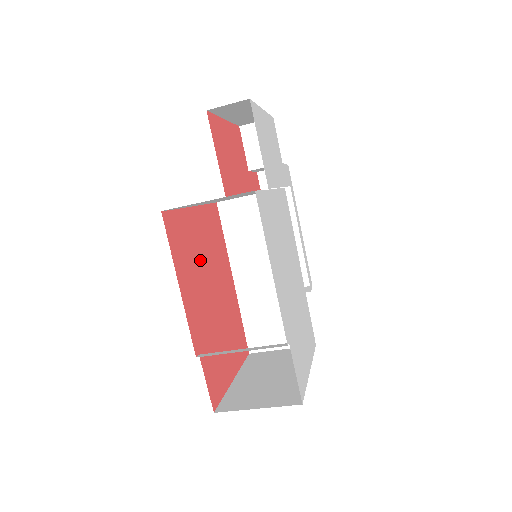
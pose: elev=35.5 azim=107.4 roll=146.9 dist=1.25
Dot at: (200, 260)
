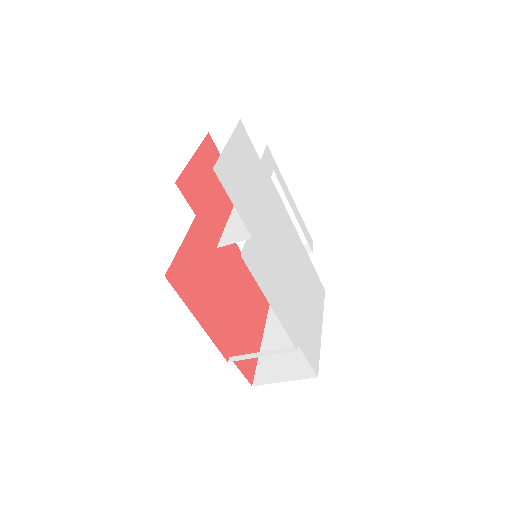
Dot at: (208, 274)
